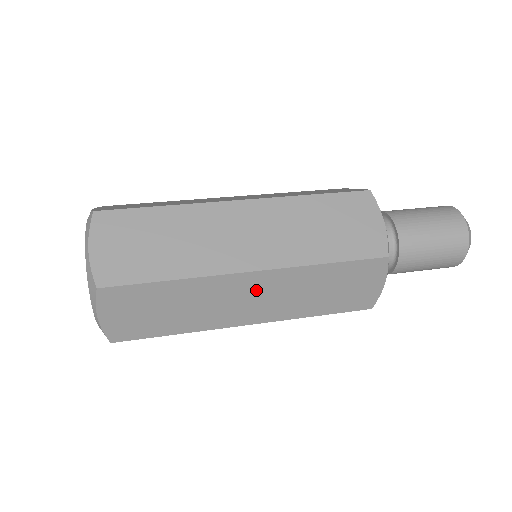
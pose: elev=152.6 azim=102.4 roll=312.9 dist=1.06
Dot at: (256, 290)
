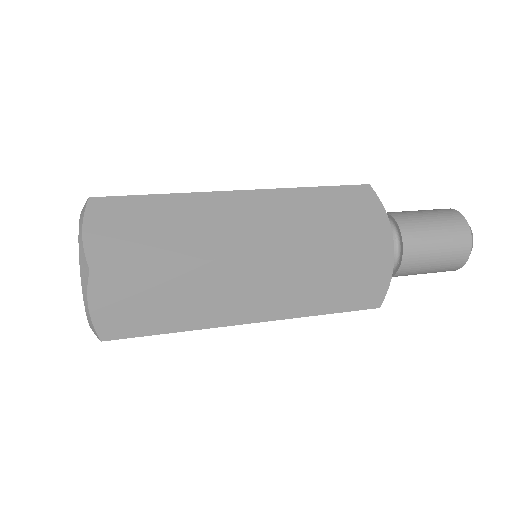
Dot at: (259, 279)
